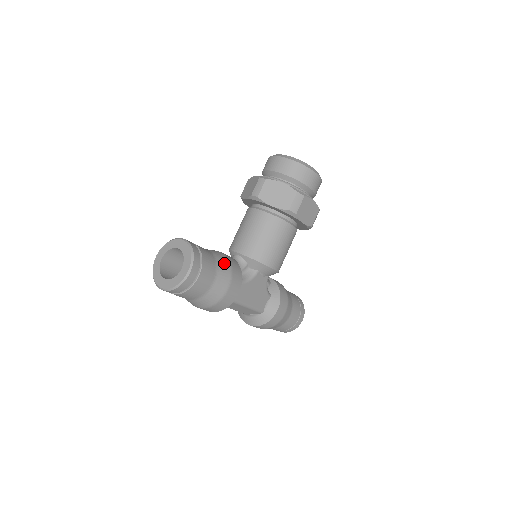
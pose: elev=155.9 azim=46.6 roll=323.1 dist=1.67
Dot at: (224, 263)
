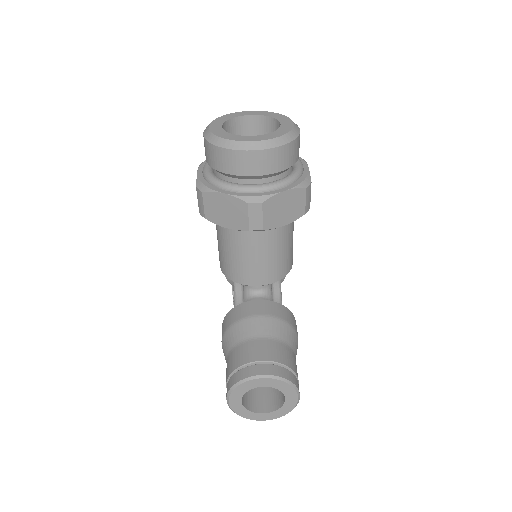
Dot at: (285, 331)
